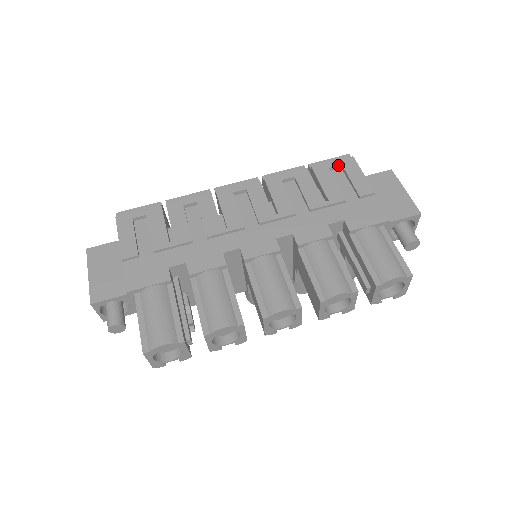
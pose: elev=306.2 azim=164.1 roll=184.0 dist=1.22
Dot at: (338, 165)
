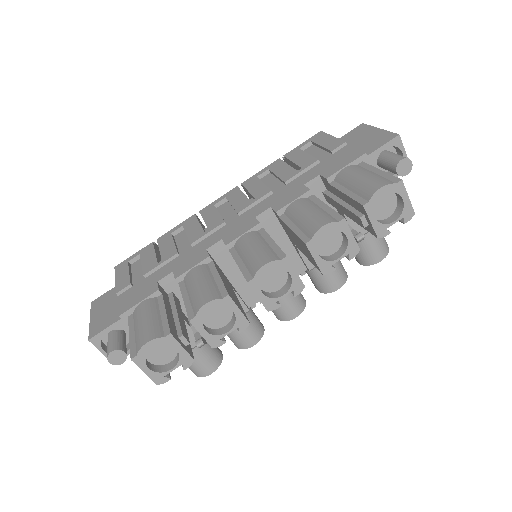
Dot at: (307, 143)
